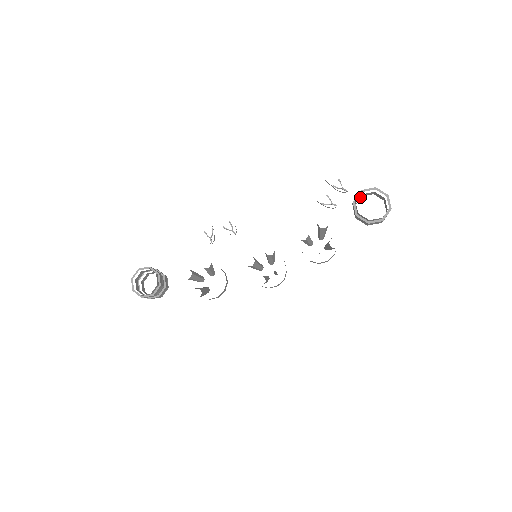
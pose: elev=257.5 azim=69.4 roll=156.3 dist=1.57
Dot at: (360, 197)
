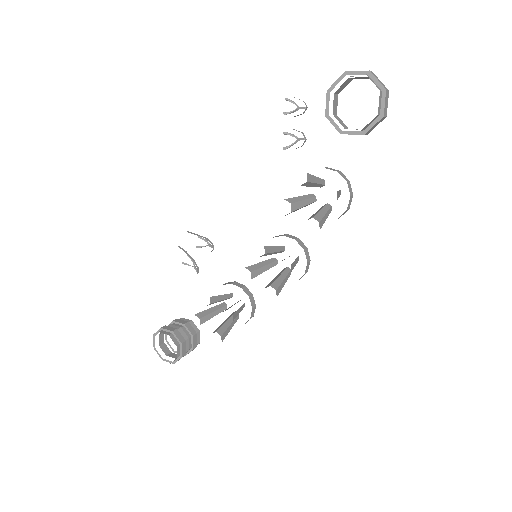
Dot at: (335, 98)
